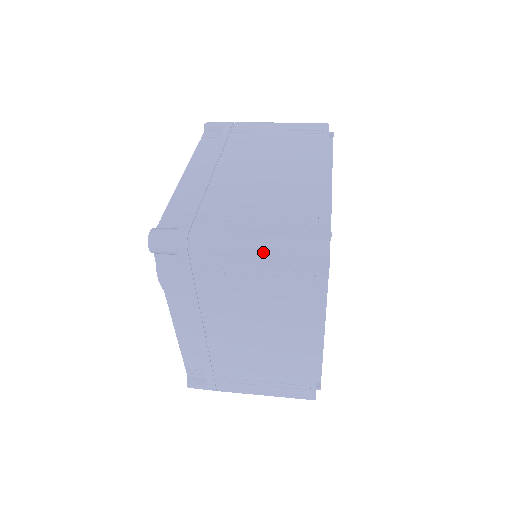
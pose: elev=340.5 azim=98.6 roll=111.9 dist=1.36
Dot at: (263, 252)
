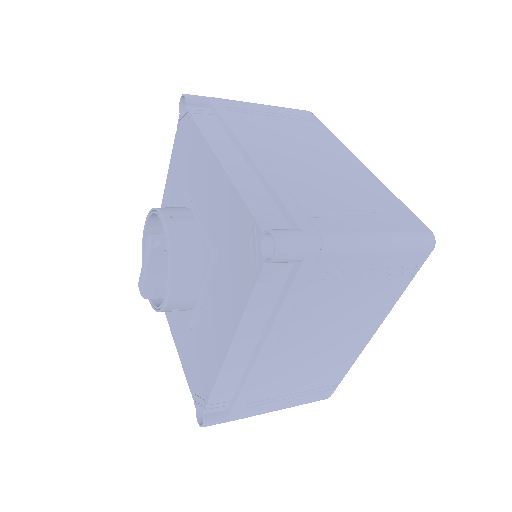
Dot at: (389, 250)
